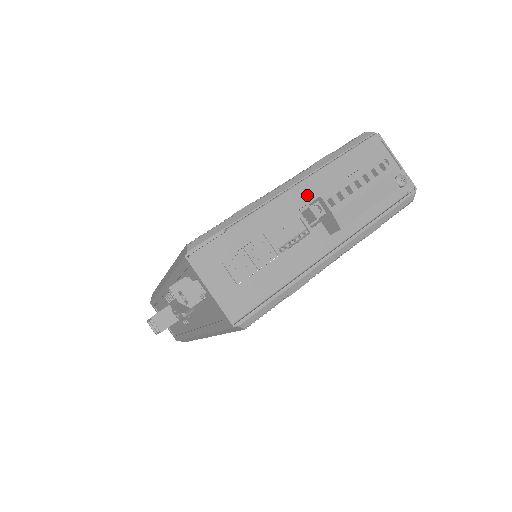
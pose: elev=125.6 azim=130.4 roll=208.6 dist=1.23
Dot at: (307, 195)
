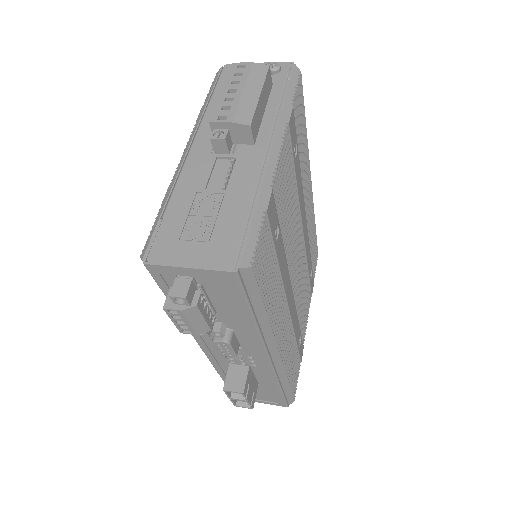
Dot at: (208, 141)
